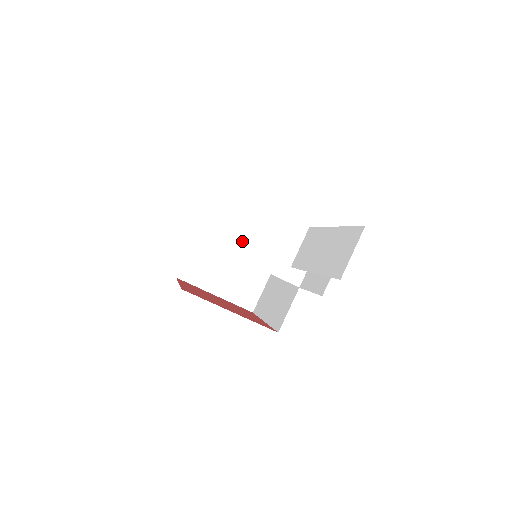
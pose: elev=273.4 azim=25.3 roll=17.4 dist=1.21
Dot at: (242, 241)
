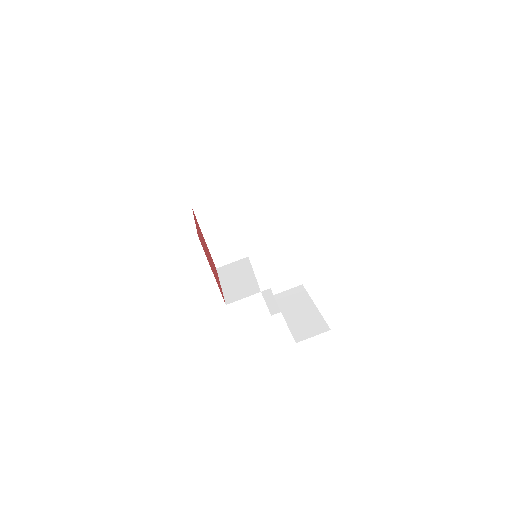
Dot at: (263, 262)
